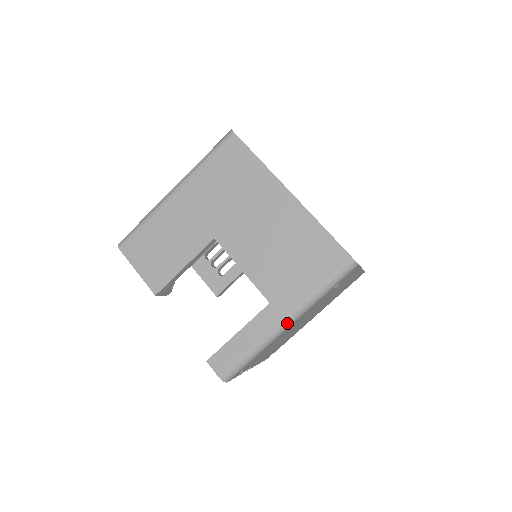
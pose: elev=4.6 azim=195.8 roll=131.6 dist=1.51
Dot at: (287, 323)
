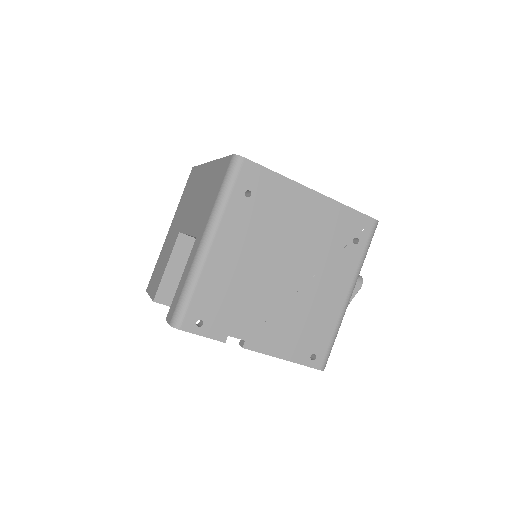
Dot at: (205, 241)
